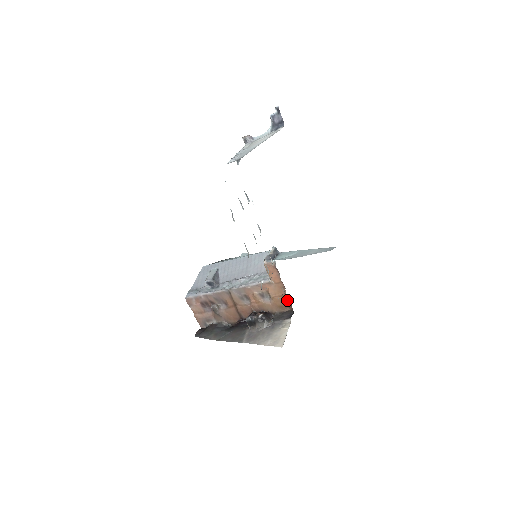
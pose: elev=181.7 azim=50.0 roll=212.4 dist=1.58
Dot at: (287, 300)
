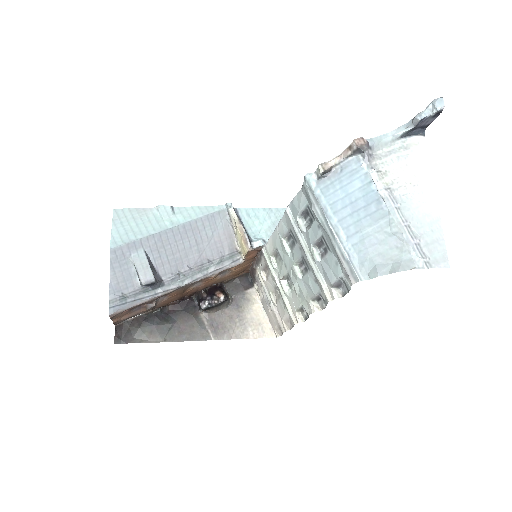
Dot at: (247, 267)
